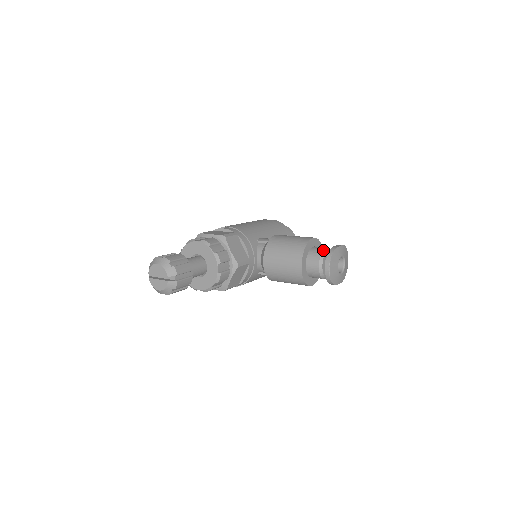
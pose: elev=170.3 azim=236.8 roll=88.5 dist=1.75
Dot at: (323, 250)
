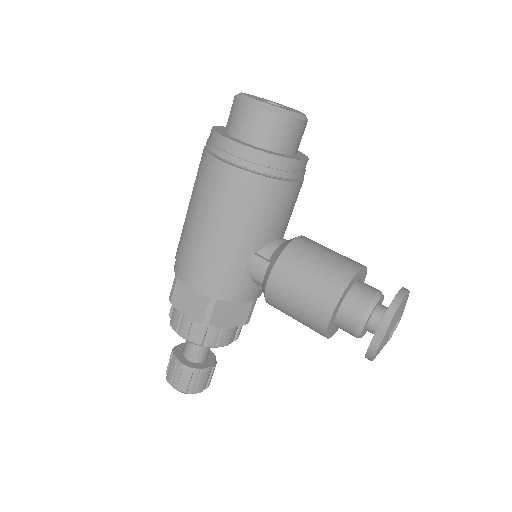
Dot at: (356, 331)
